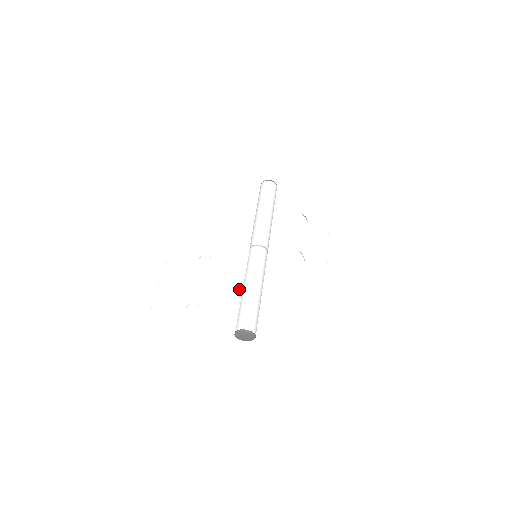
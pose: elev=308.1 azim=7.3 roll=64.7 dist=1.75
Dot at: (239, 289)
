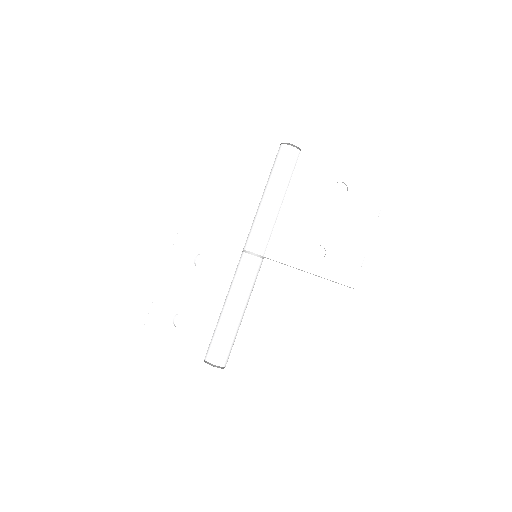
Dot at: (219, 306)
